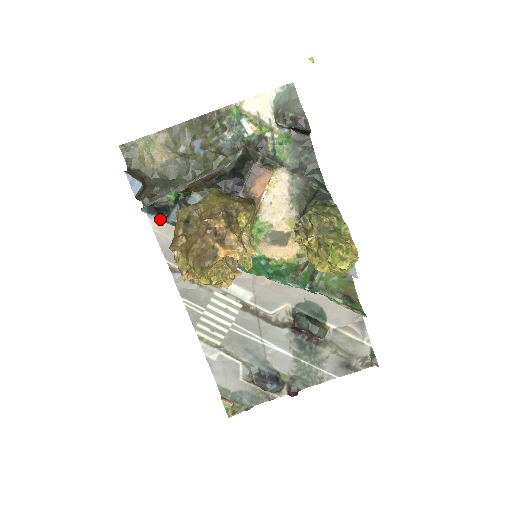
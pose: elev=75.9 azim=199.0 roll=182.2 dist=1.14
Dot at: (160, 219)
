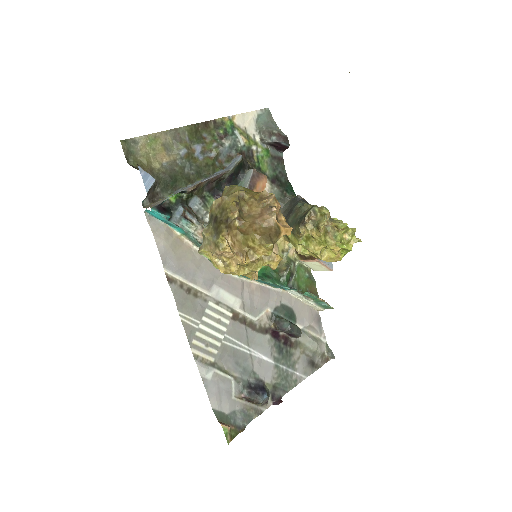
Dot at: (167, 220)
